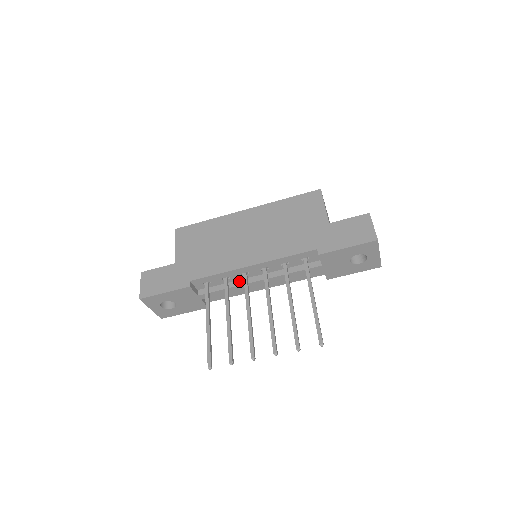
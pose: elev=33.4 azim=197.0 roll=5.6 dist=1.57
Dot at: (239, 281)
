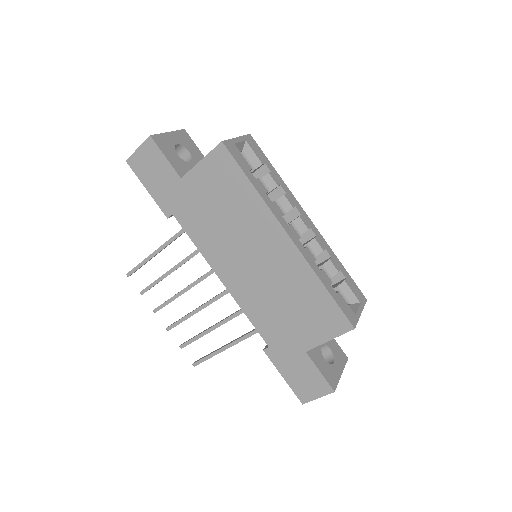
Dot at: occluded
